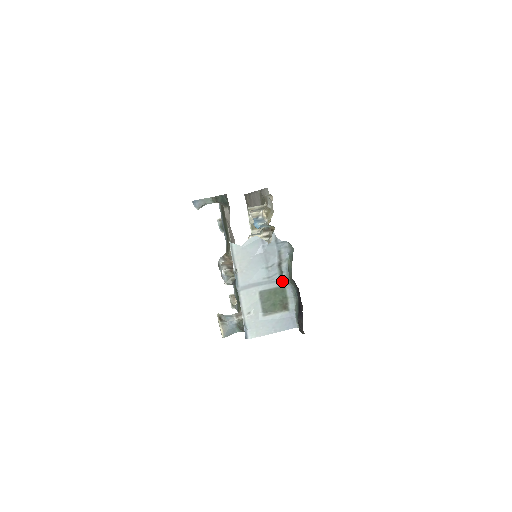
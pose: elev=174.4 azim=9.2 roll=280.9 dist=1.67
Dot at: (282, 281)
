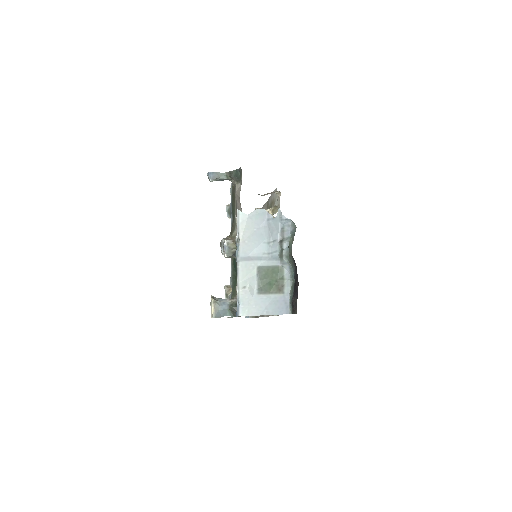
Dot at: (281, 259)
